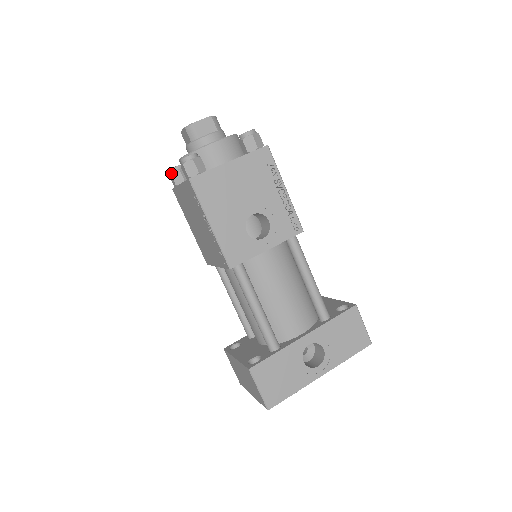
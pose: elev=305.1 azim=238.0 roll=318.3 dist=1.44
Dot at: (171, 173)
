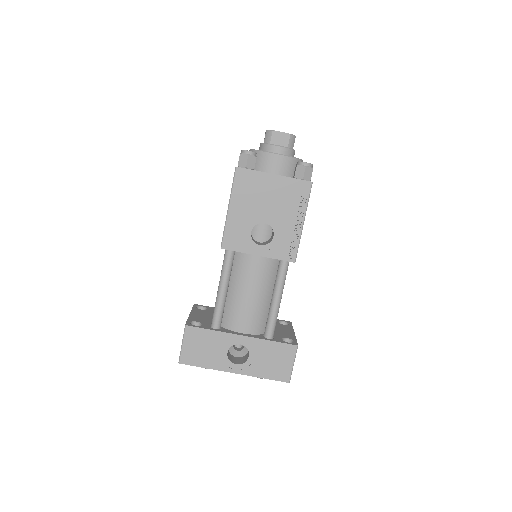
Dot at: occluded
